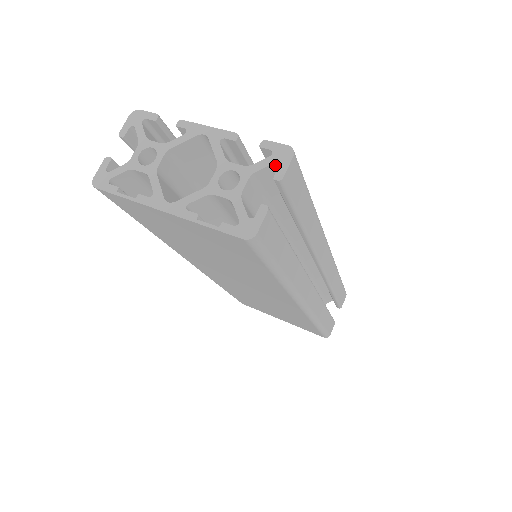
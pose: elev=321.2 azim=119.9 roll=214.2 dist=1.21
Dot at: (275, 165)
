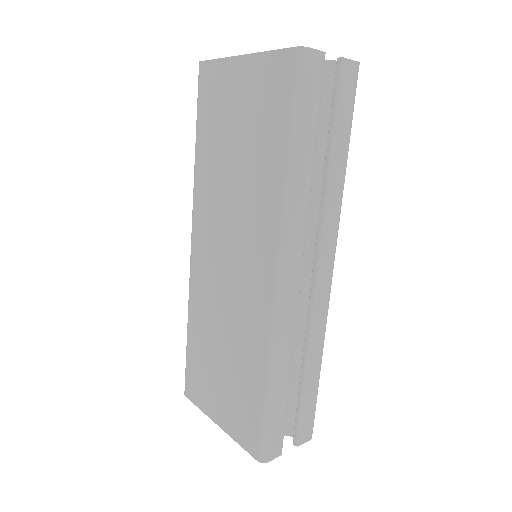
Dot at: occluded
